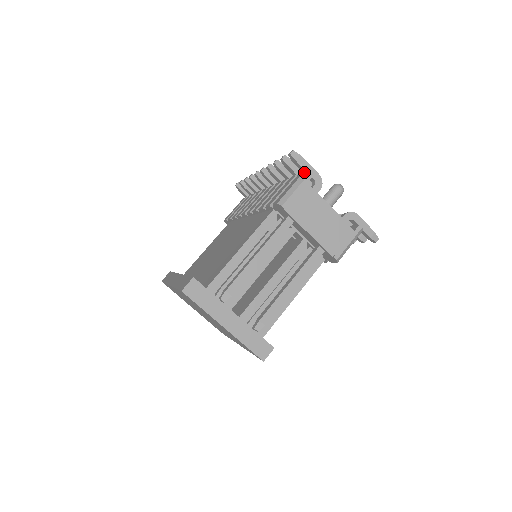
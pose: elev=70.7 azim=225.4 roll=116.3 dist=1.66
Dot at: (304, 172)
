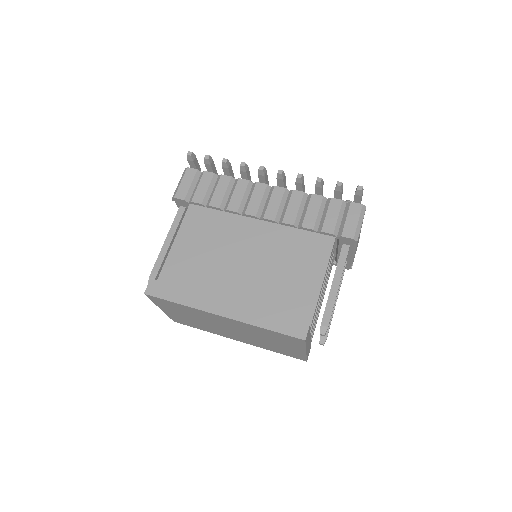
Dot at: (363, 206)
